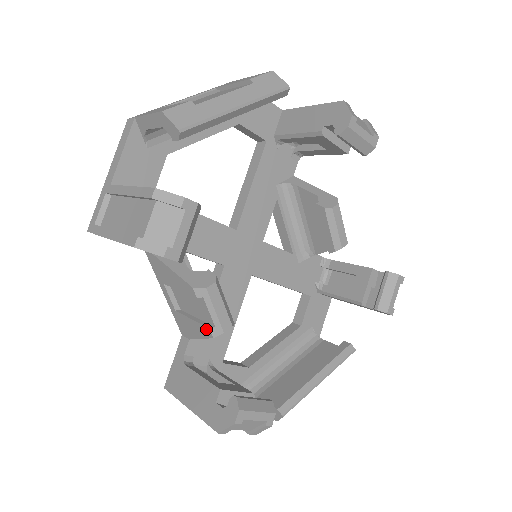
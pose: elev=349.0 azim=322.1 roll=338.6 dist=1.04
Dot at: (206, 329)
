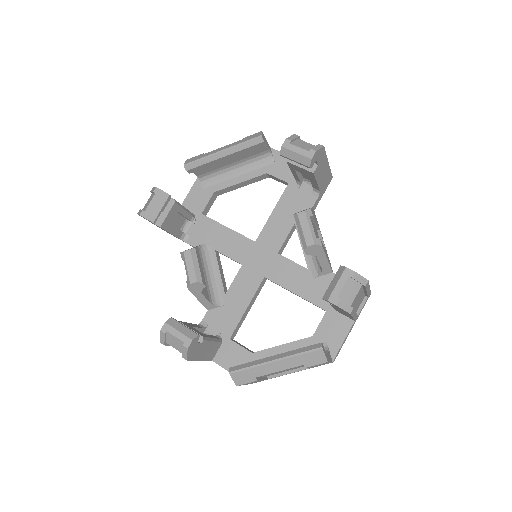
Dot at: occluded
